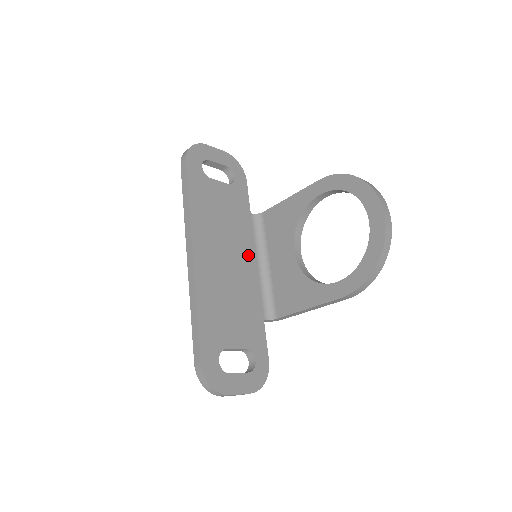
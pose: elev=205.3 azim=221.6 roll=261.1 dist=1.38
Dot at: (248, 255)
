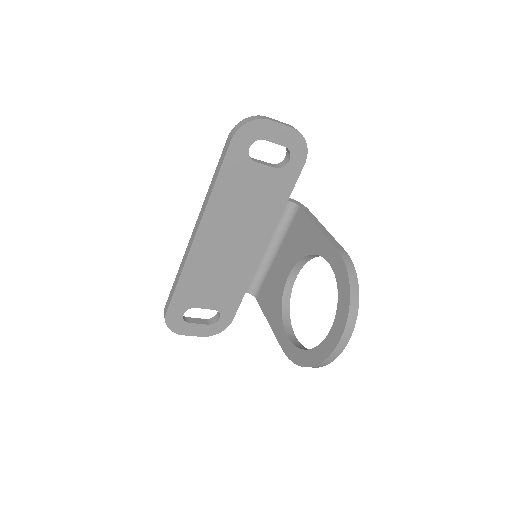
Dot at: (260, 240)
